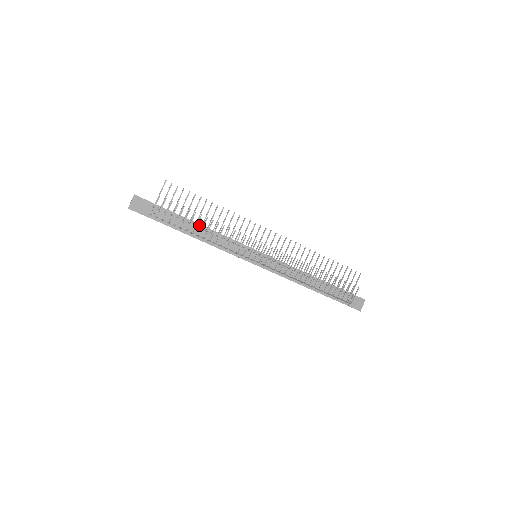
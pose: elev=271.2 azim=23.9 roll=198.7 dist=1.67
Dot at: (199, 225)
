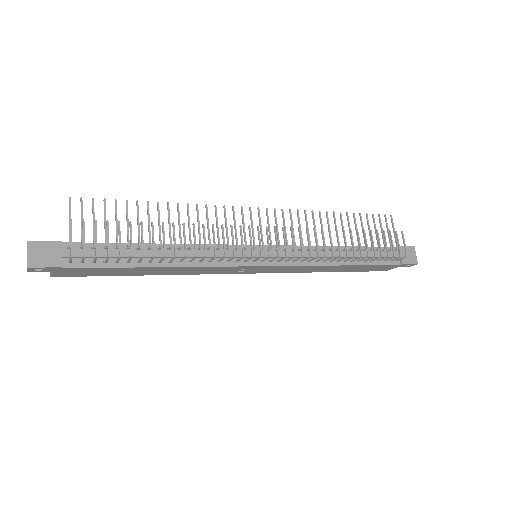
Dot at: (155, 245)
